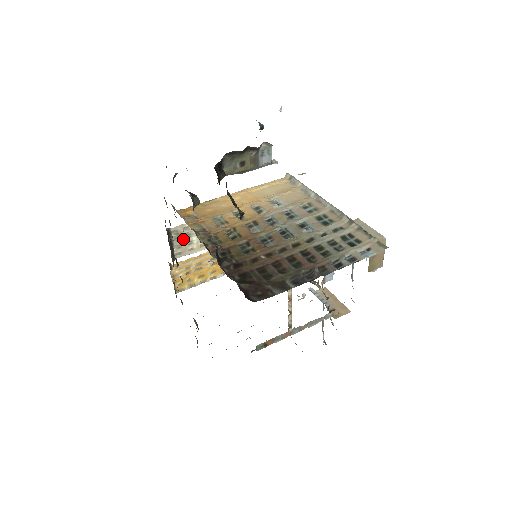
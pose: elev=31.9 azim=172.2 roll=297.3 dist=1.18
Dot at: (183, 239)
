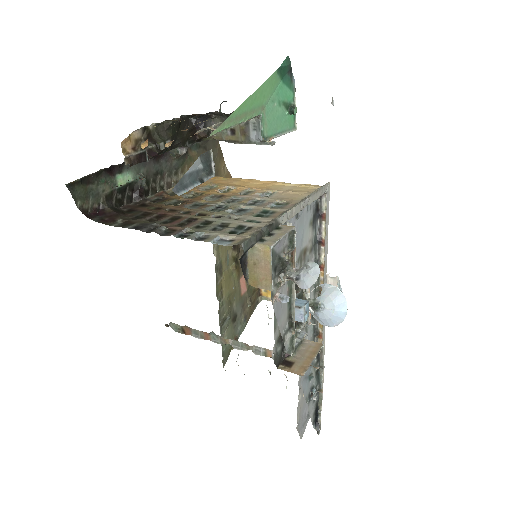
Dot at: occluded
